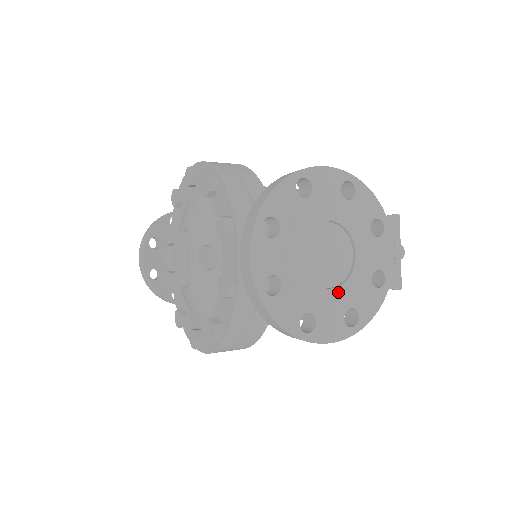
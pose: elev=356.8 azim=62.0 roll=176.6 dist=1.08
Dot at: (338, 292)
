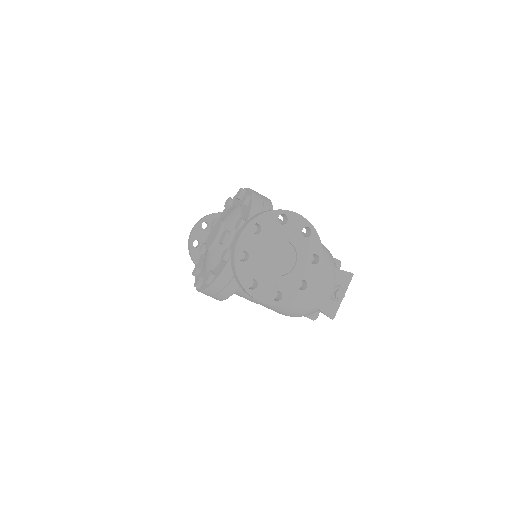
Dot at: (276, 279)
